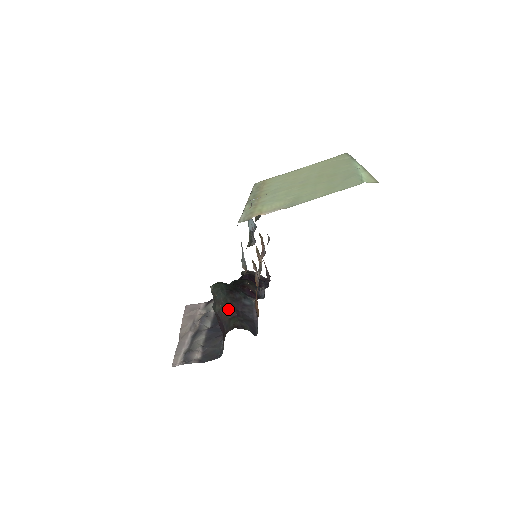
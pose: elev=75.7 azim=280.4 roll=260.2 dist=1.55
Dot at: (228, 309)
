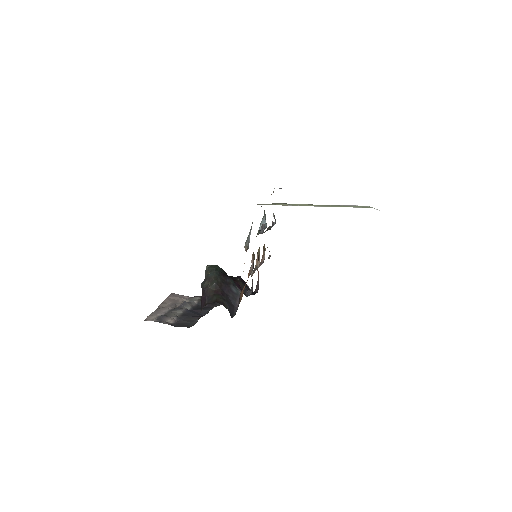
Dot at: (216, 286)
